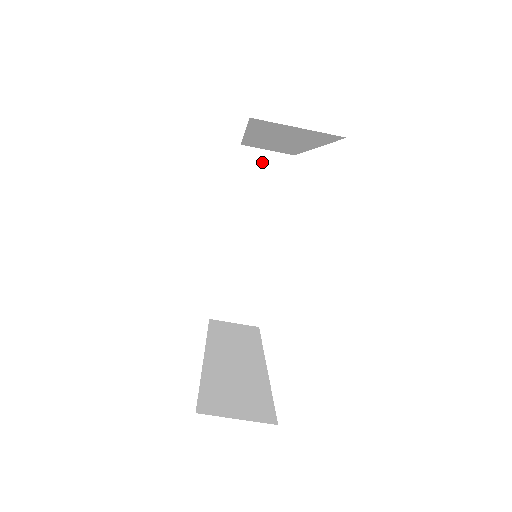
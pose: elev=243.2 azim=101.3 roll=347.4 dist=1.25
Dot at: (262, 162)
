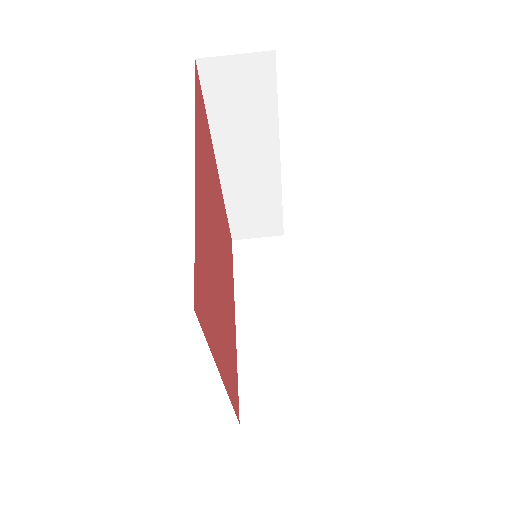
Dot at: (255, 248)
